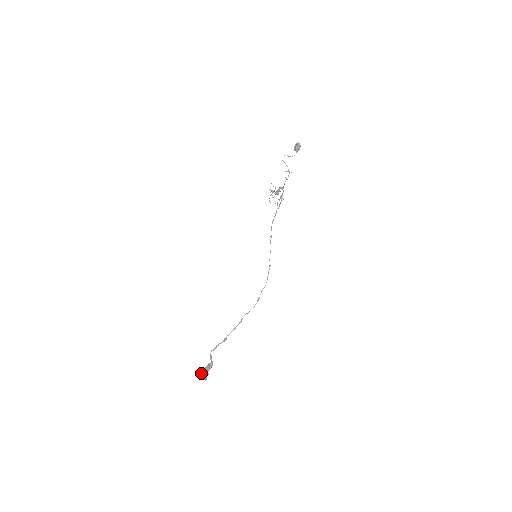
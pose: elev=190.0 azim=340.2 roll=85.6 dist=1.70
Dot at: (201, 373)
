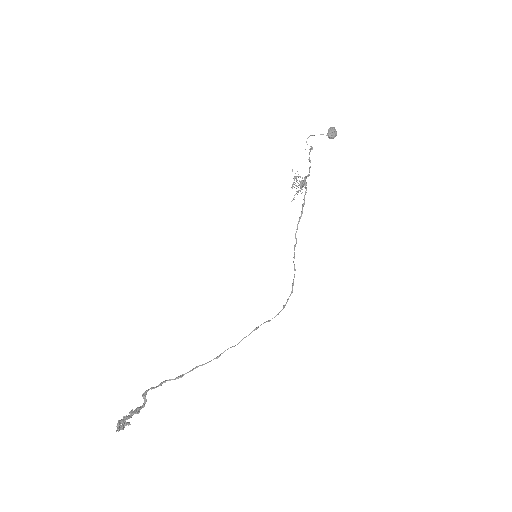
Dot at: (119, 420)
